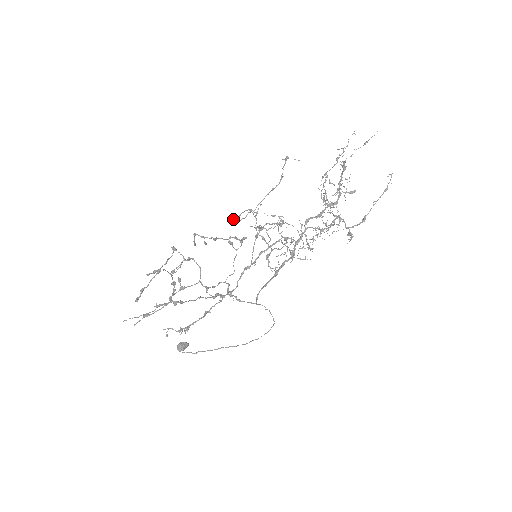
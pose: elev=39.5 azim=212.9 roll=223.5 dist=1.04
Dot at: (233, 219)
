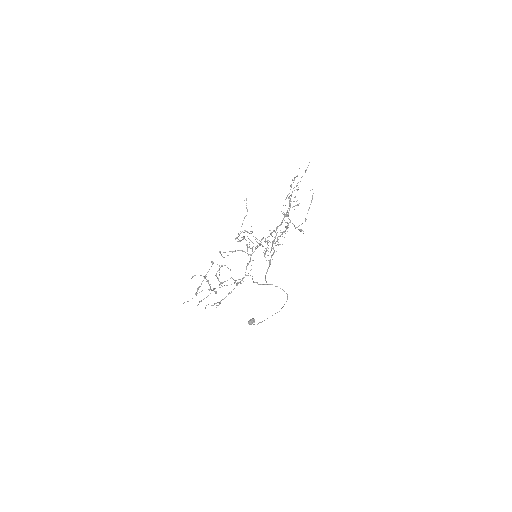
Dot at: (235, 238)
